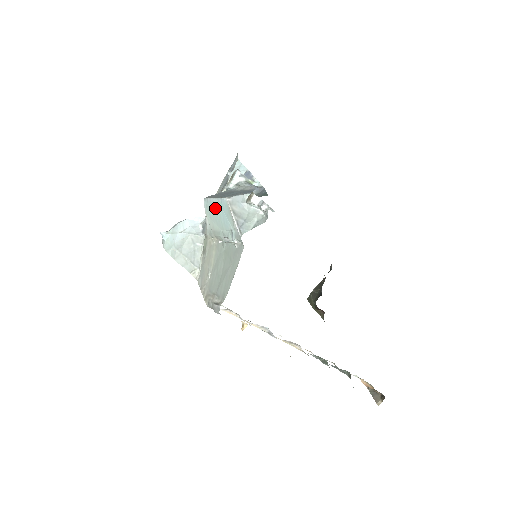
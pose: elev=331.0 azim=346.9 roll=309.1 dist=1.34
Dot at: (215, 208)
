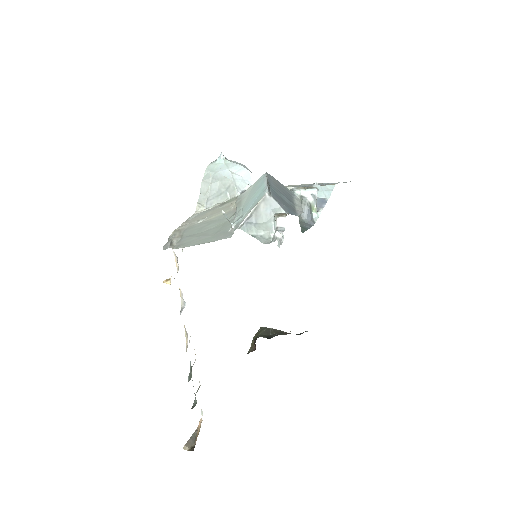
Dot at: (259, 188)
